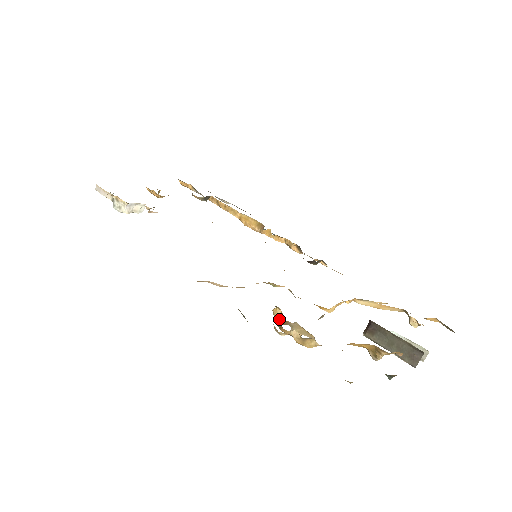
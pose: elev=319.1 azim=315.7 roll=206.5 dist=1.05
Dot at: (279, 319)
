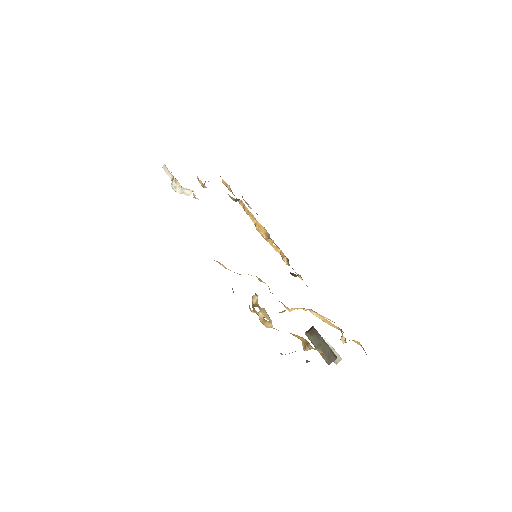
Dot at: (255, 302)
